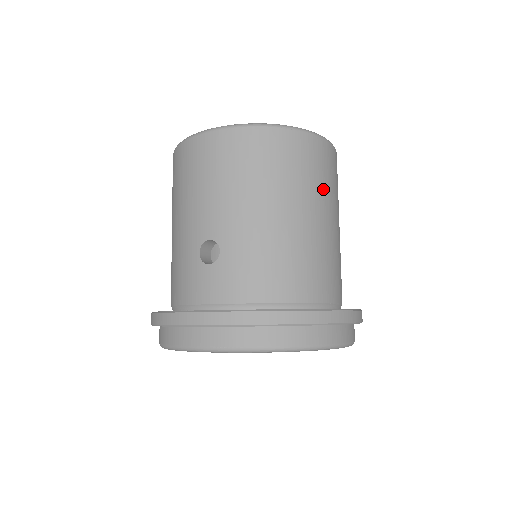
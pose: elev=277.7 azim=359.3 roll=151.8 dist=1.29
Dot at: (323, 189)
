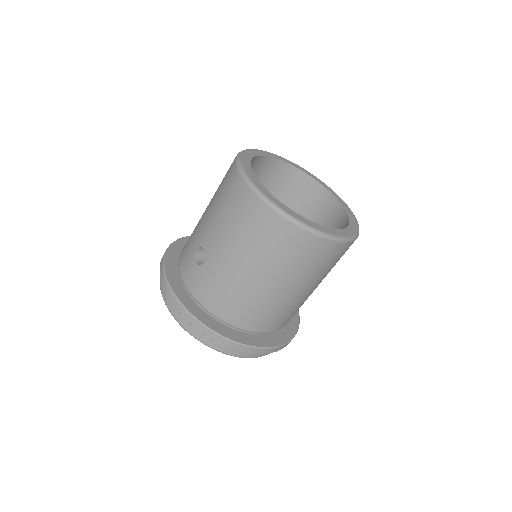
Dot at: (300, 272)
